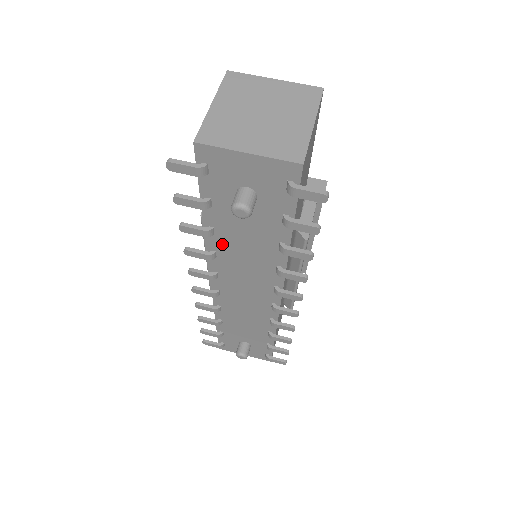
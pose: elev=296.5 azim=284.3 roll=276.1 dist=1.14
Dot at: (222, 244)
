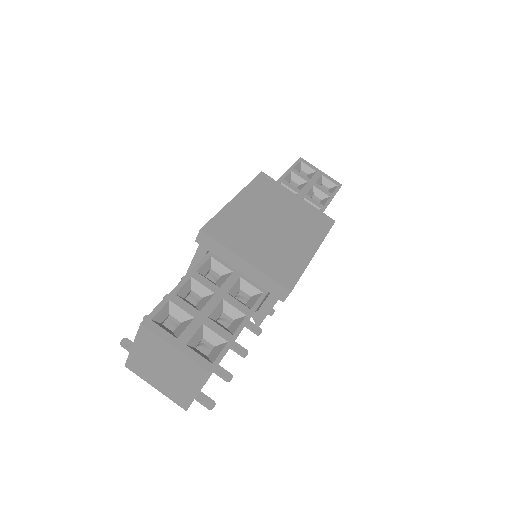
Dot at: occluded
